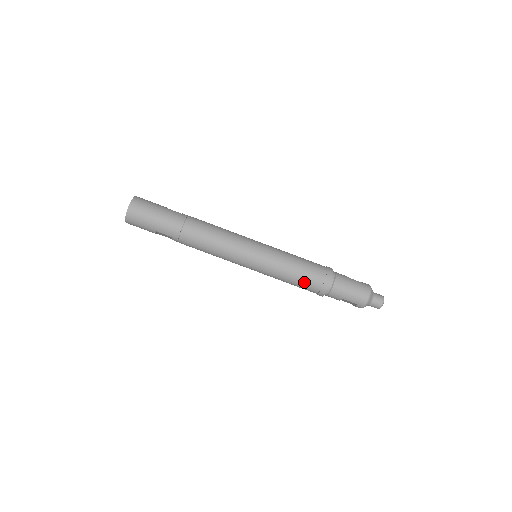
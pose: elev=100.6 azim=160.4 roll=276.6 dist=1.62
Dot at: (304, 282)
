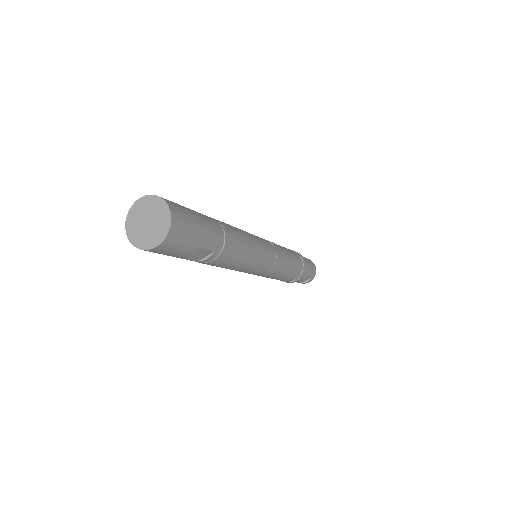
Dot at: (295, 268)
